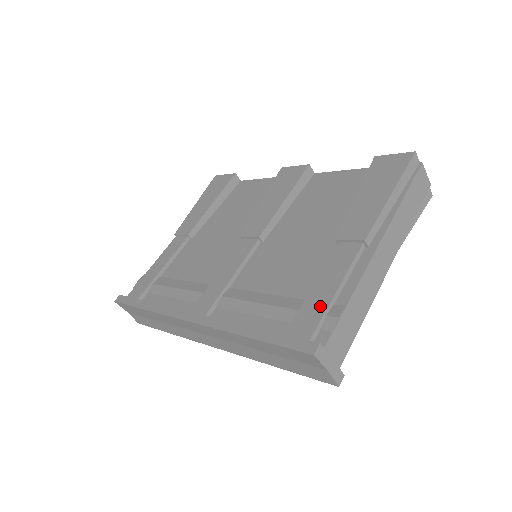
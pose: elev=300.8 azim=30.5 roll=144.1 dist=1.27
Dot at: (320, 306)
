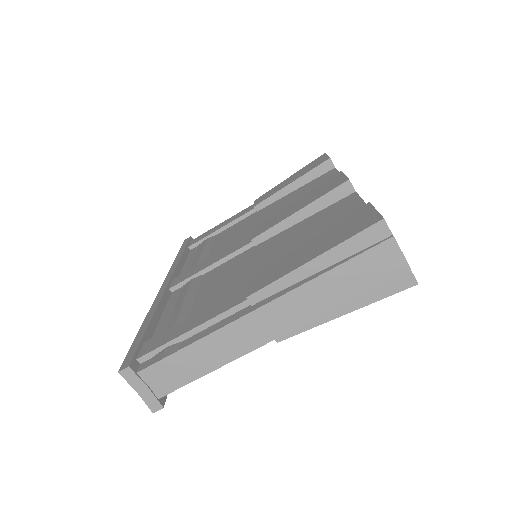
Dot at: (172, 336)
